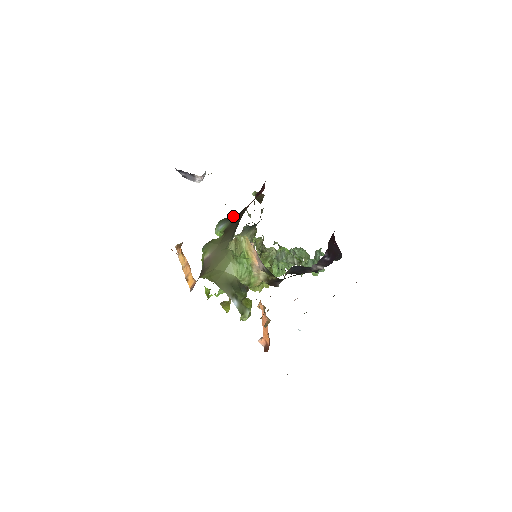
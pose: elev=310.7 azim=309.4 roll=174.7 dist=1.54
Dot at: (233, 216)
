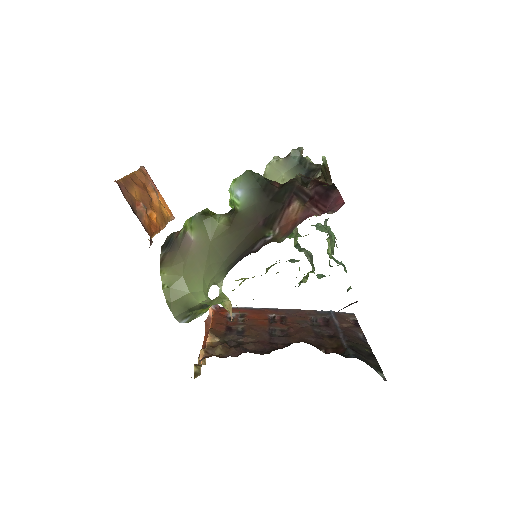
Dot at: (263, 194)
